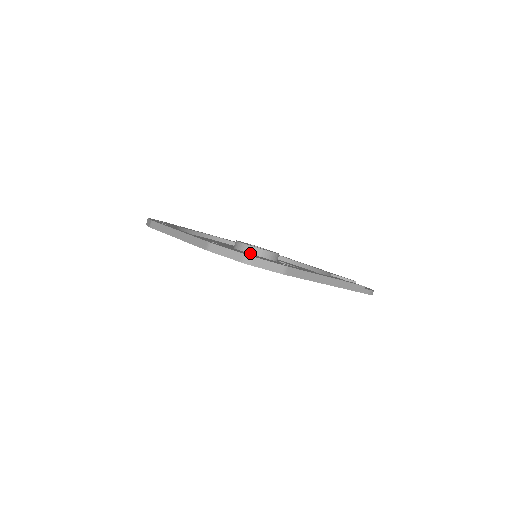
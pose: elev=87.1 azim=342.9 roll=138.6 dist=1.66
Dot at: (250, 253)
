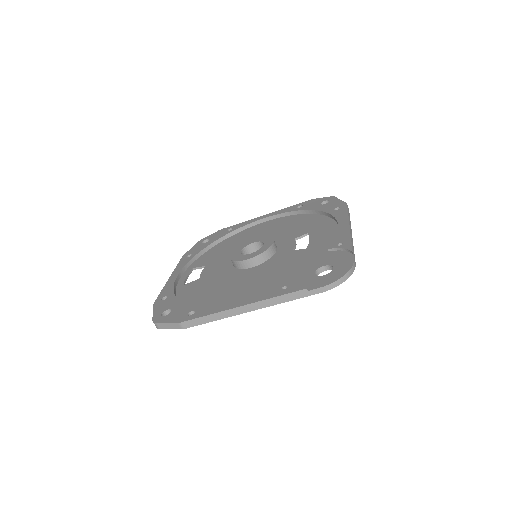
Dot at: (234, 266)
